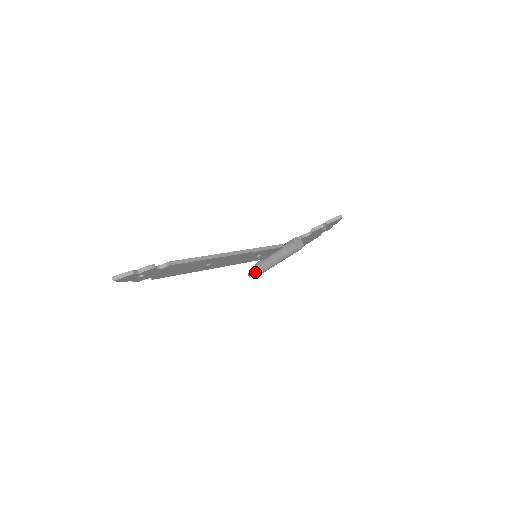
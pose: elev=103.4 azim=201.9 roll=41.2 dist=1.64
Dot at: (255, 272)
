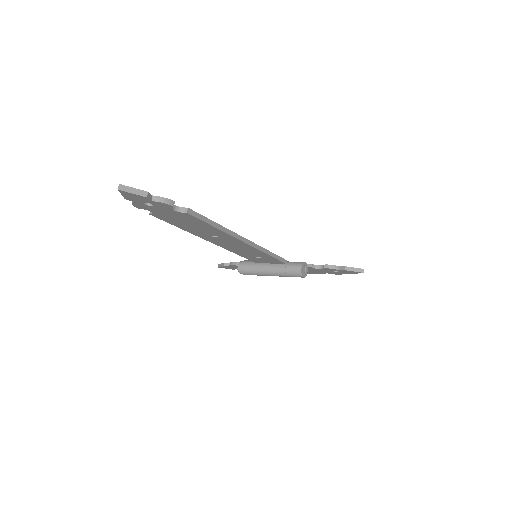
Dot at: (228, 267)
